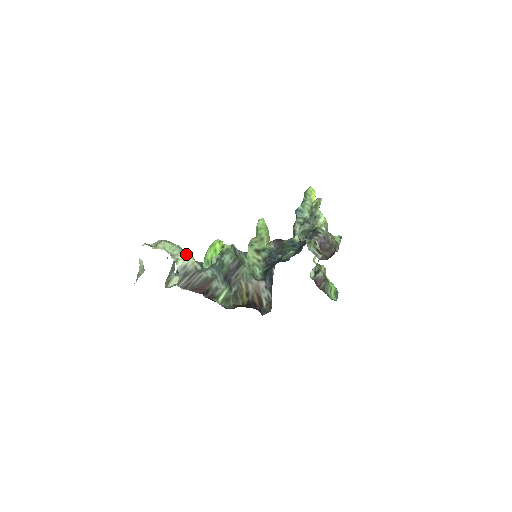
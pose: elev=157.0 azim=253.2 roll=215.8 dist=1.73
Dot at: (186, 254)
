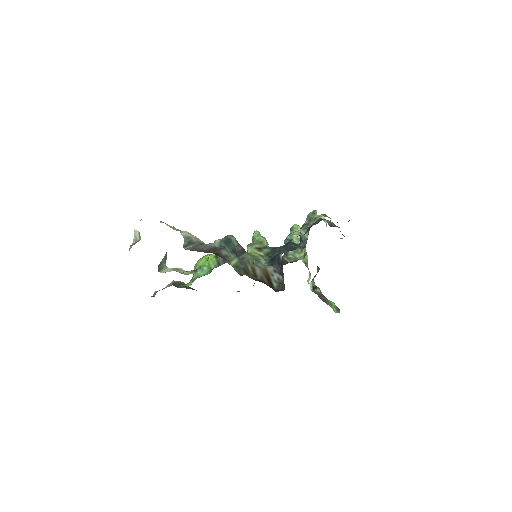
Dot at: occluded
